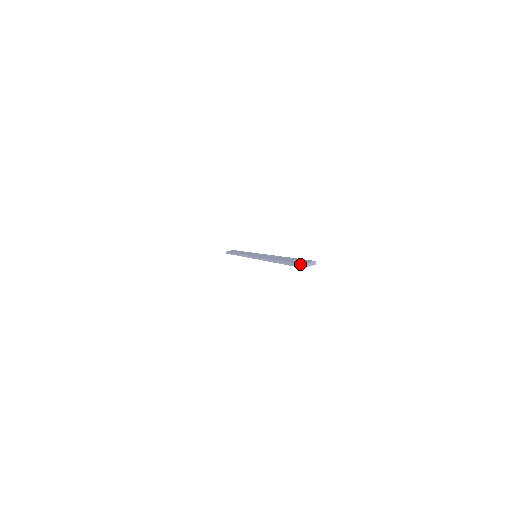
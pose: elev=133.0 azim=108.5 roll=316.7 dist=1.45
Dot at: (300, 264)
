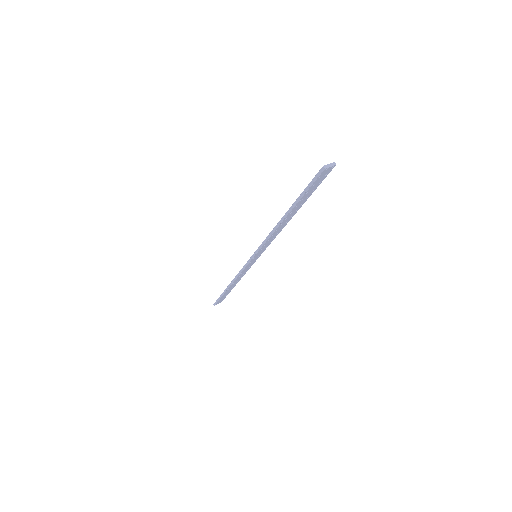
Dot at: occluded
